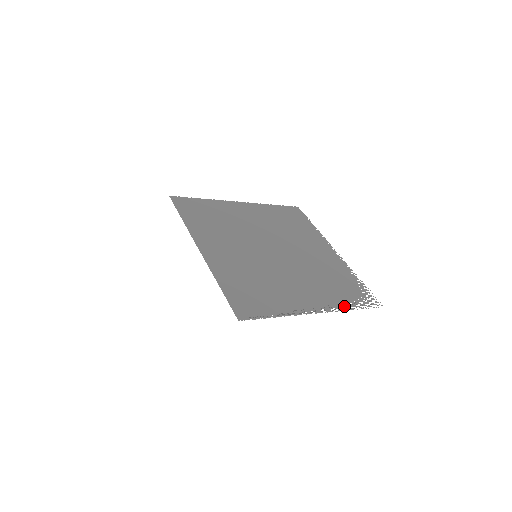
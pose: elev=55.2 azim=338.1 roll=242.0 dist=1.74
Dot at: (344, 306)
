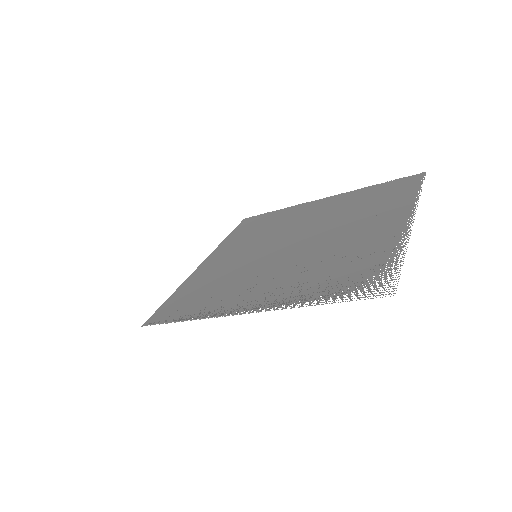
Dot at: (300, 302)
